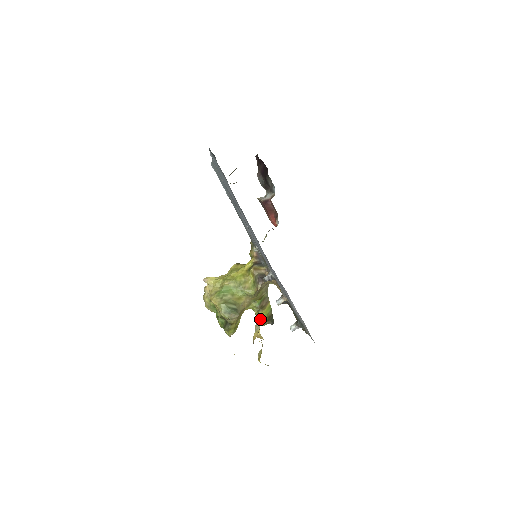
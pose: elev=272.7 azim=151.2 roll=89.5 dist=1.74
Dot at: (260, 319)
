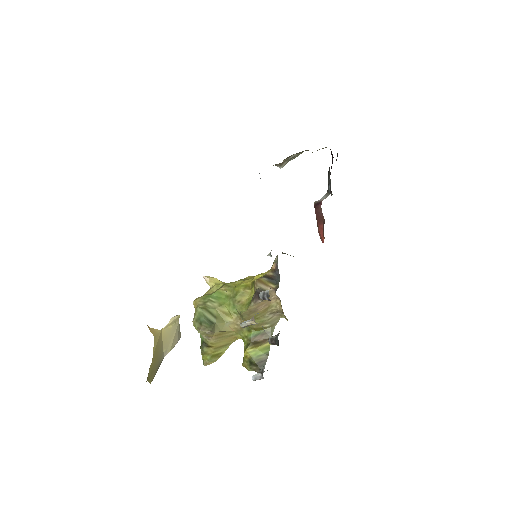
Dot at: (246, 357)
